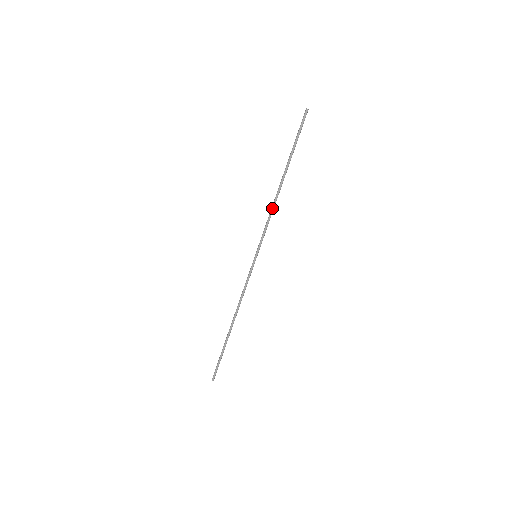
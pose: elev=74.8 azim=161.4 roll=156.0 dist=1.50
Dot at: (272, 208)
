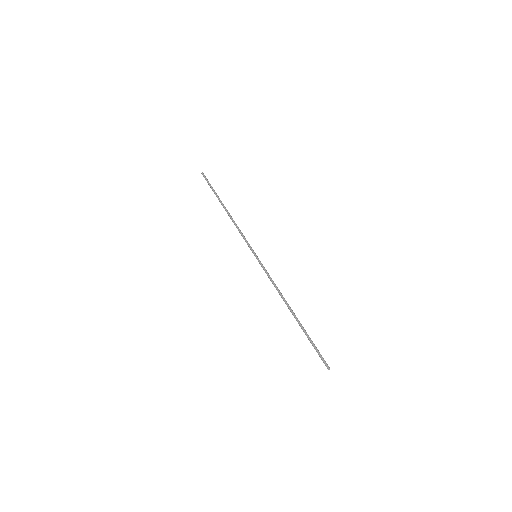
Dot at: (236, 224)
